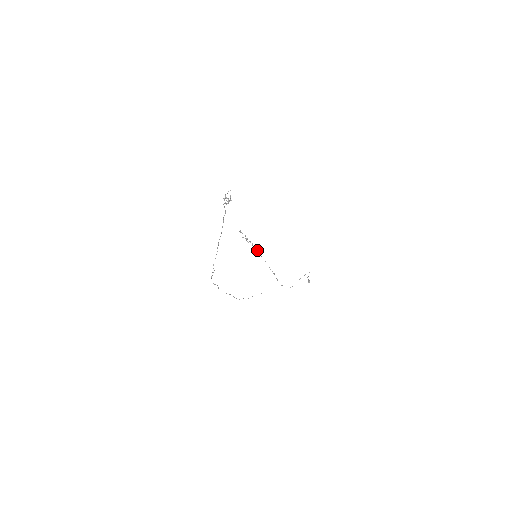
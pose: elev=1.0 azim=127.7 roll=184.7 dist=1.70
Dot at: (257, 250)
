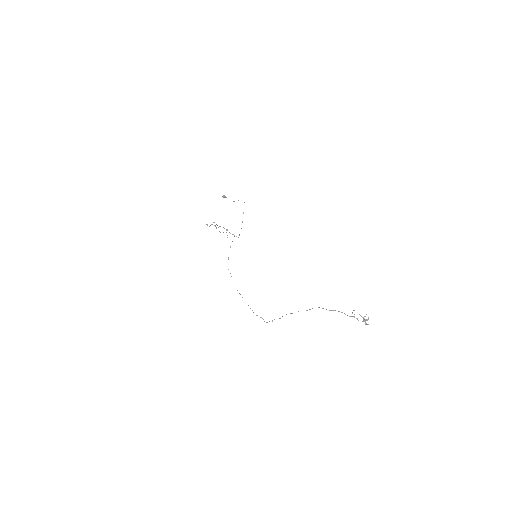
Dot at: (220, 226)
